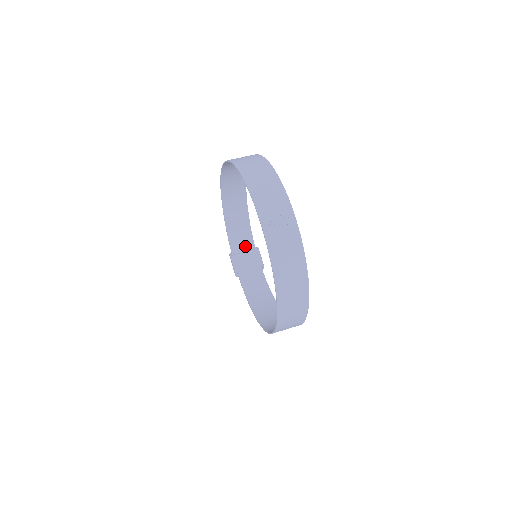
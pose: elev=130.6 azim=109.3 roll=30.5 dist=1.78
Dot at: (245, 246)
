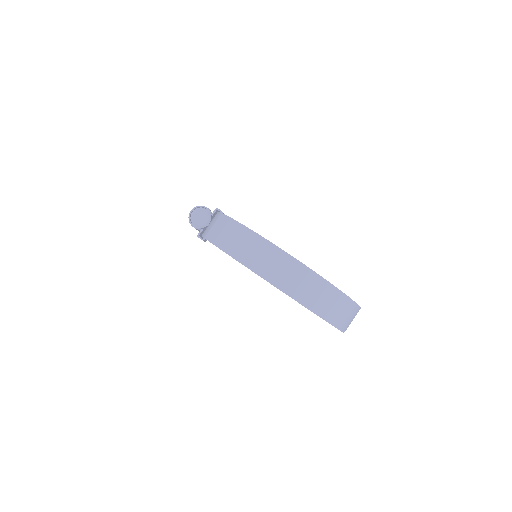
Dot at: occluded
